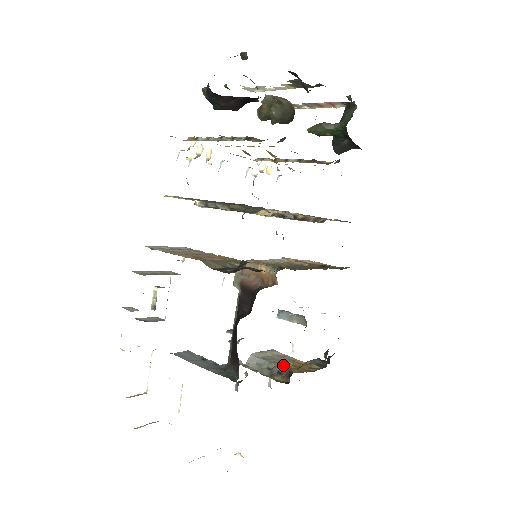
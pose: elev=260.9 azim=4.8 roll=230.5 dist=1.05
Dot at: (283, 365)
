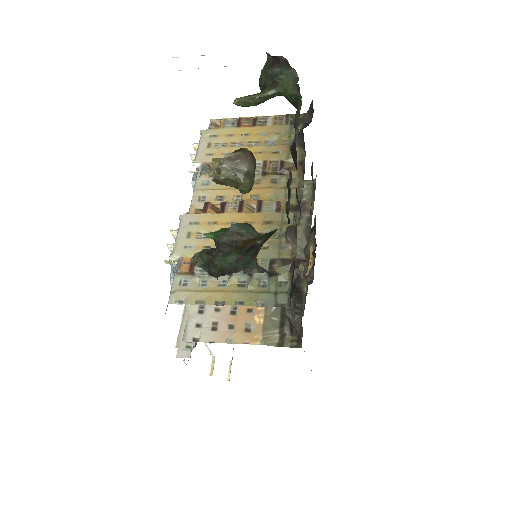
Dot at: occluded
